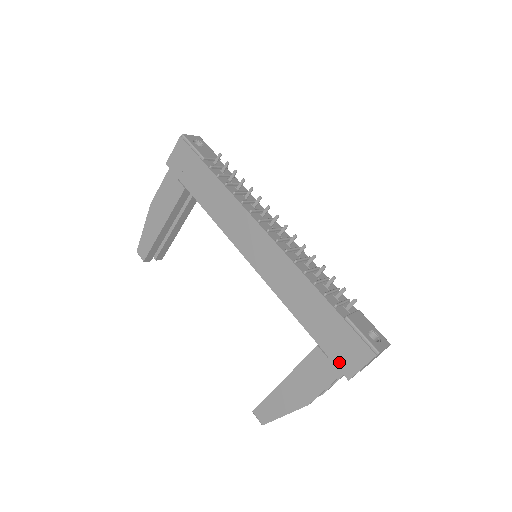
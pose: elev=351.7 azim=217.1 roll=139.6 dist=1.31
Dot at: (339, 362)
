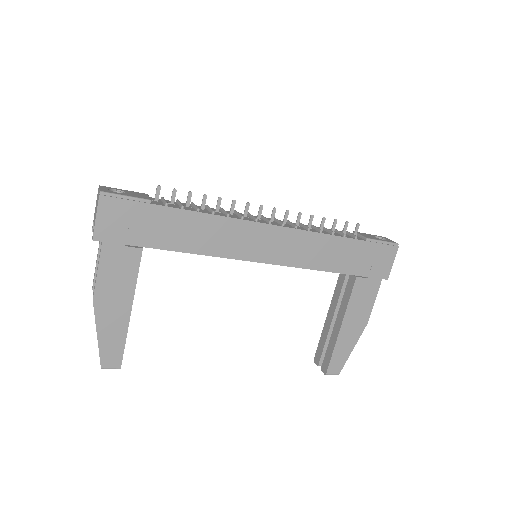
Dot at: (377, 274)
